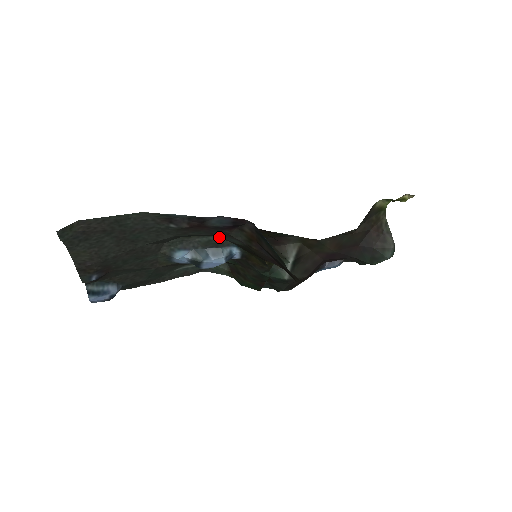
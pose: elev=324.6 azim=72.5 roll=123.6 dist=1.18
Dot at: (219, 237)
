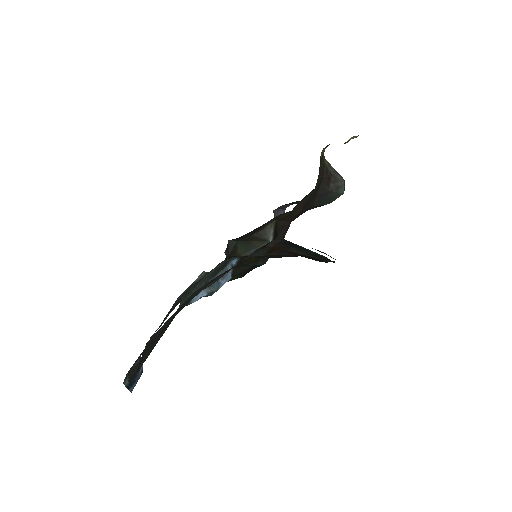
Dot at: (224, 261)
